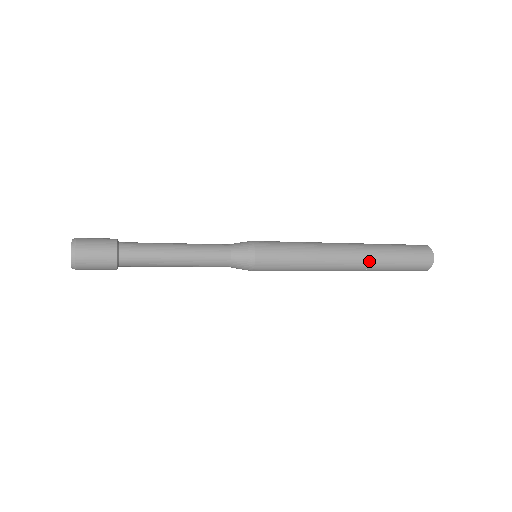
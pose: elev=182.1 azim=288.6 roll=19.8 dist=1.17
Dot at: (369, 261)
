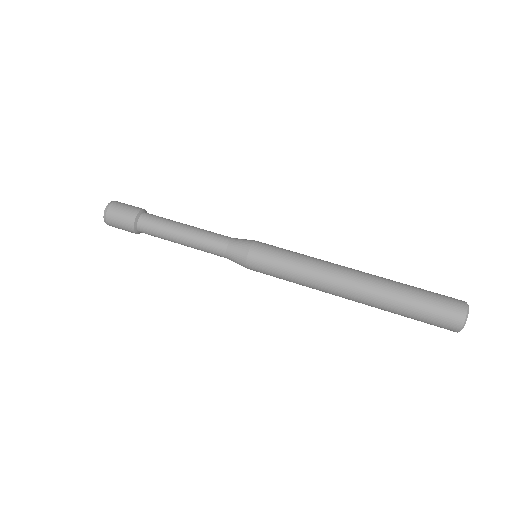
Dot at: occluded
